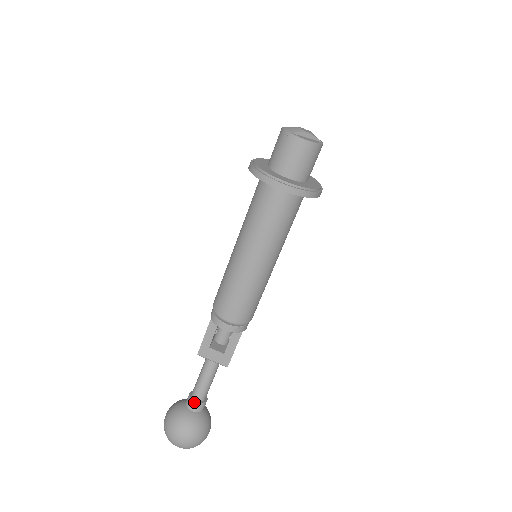
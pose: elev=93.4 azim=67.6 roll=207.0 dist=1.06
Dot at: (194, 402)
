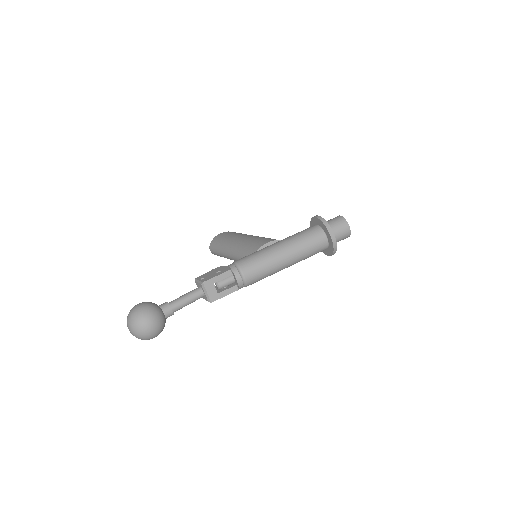
Dot at: (171, 309)
